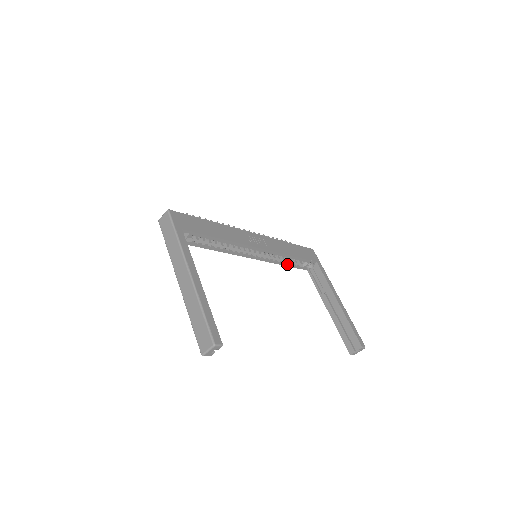
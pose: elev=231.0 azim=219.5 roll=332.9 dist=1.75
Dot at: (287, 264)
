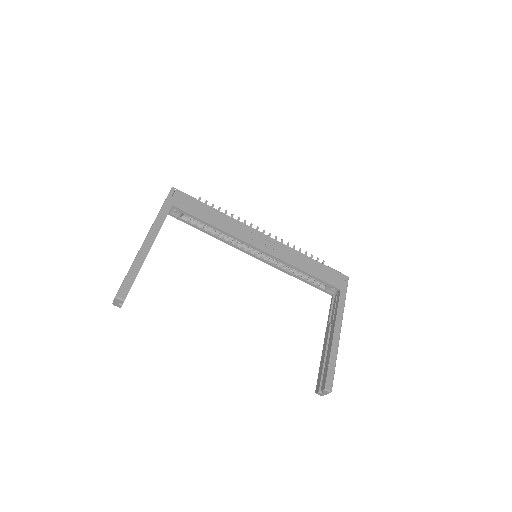
Dot at: (302, 279)
